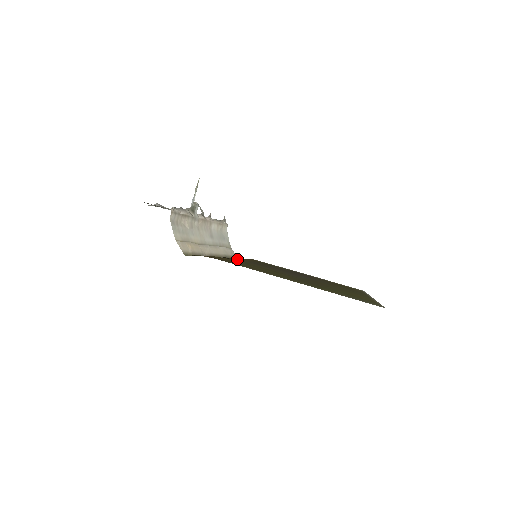
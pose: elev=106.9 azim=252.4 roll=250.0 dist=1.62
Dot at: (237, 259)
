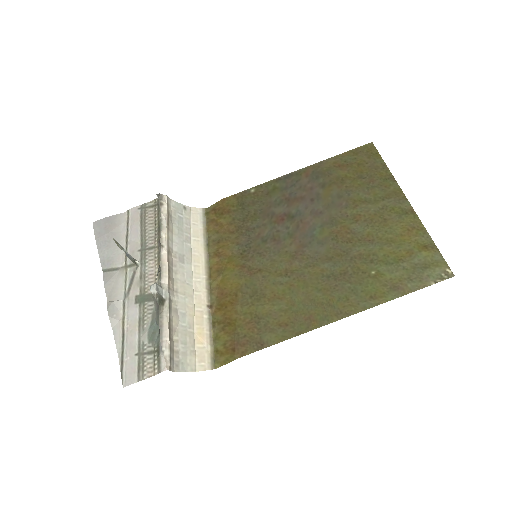
Dot at: (219, 236)
